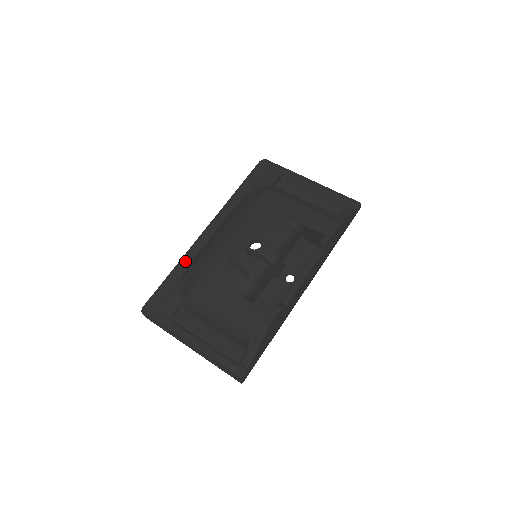
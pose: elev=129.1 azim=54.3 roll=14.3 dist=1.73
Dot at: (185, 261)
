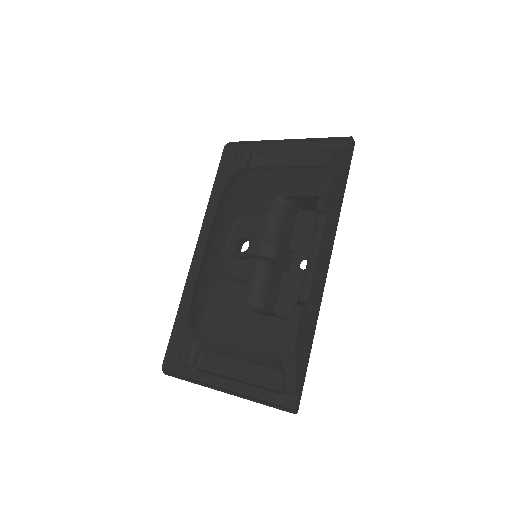
Dot at: (187, 295)
